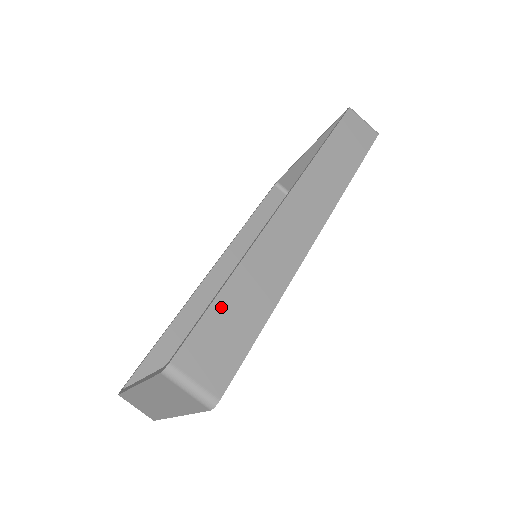
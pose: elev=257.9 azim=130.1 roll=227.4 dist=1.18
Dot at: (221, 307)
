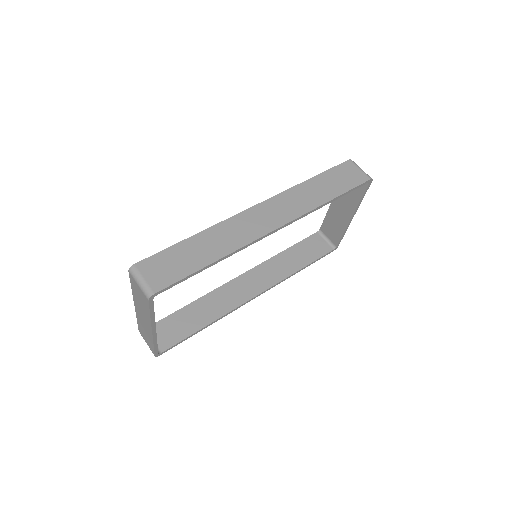
Dot at: (182, 247)
